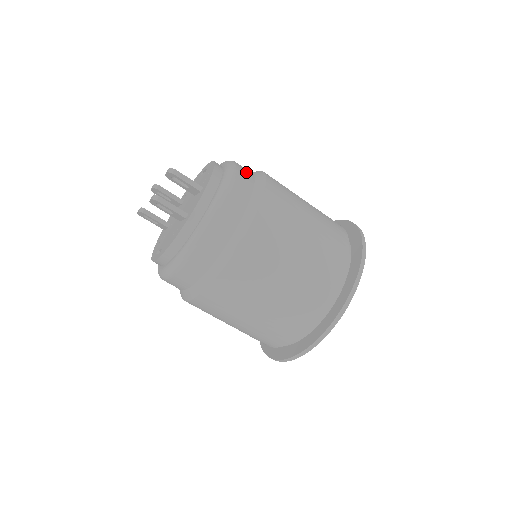
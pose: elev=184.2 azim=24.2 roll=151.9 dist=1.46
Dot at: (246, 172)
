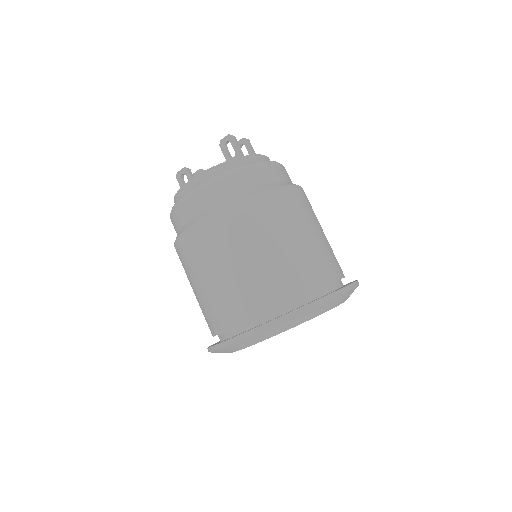
Dot at: occluded
